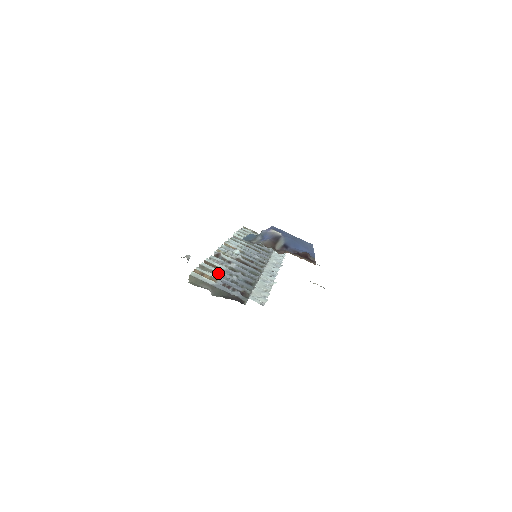
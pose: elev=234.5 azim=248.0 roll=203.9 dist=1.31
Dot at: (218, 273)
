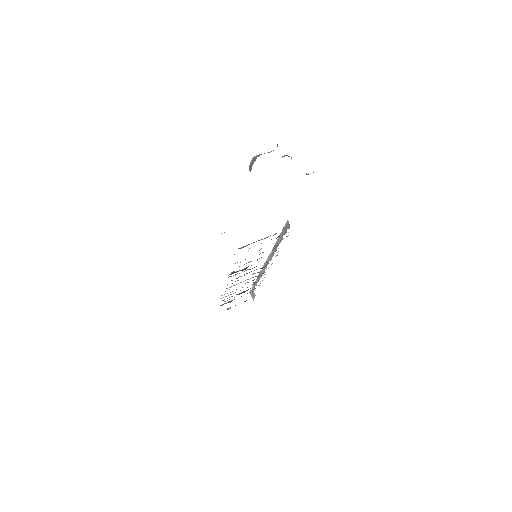
Dot at: occluded
